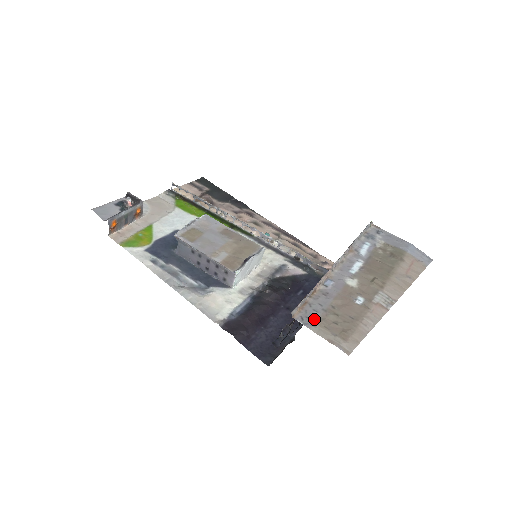
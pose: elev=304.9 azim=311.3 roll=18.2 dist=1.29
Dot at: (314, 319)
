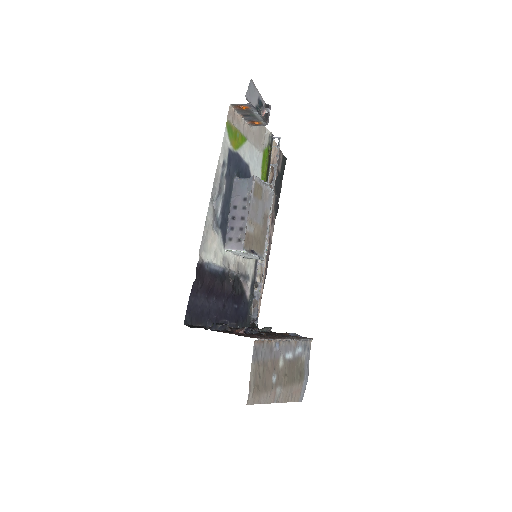
Dot at: (258, 358)
